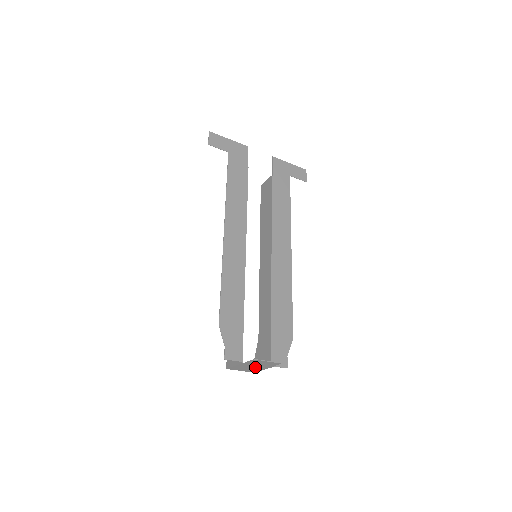
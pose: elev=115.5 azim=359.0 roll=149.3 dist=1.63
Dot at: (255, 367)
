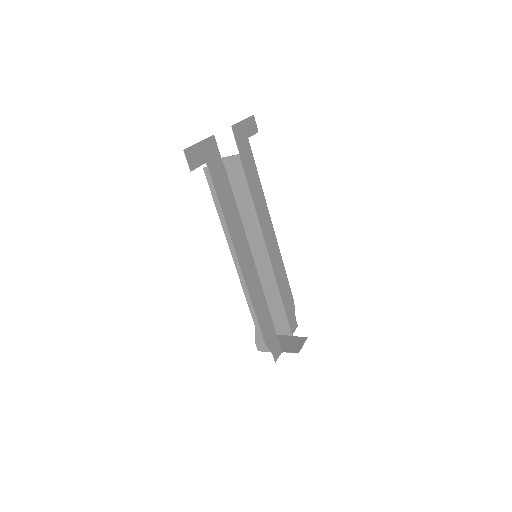
Dot at: (281, 342)
